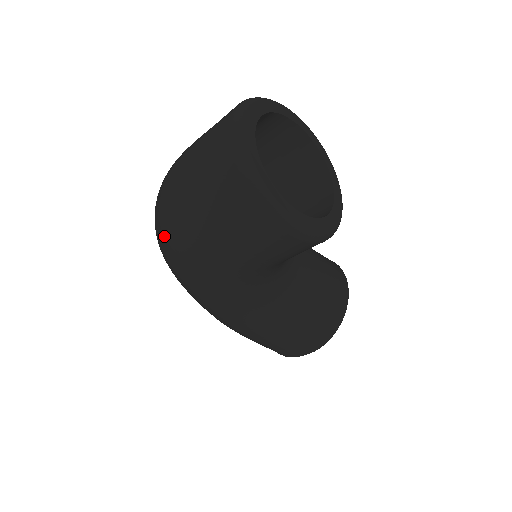
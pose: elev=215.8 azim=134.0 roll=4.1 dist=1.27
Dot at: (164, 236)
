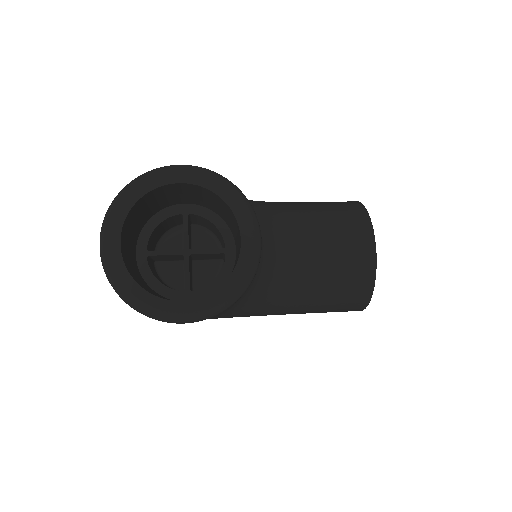
Dot at: occluded
